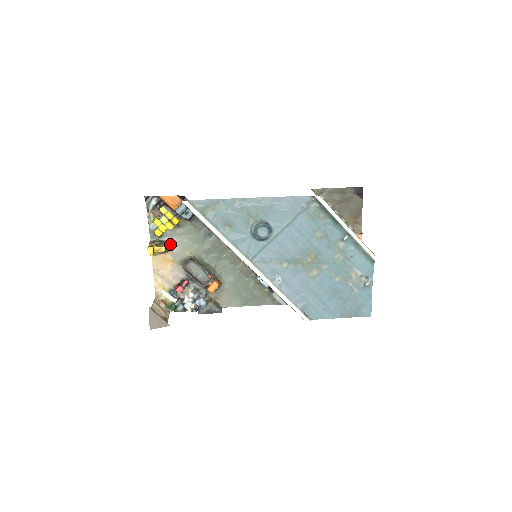
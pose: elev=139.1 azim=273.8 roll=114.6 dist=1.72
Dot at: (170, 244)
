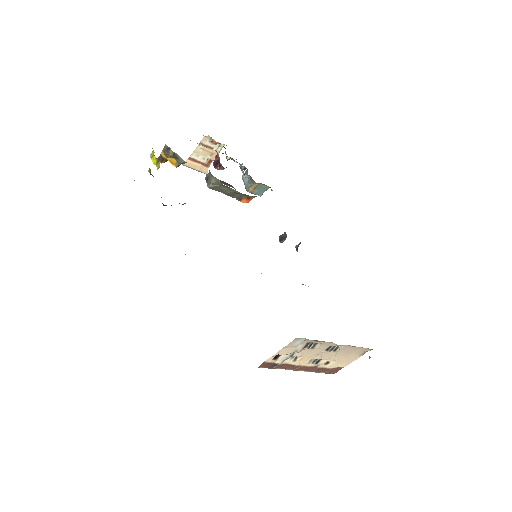
Dot at: occluded
